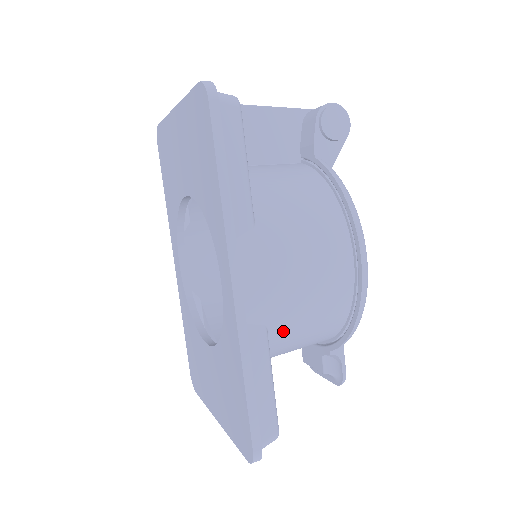
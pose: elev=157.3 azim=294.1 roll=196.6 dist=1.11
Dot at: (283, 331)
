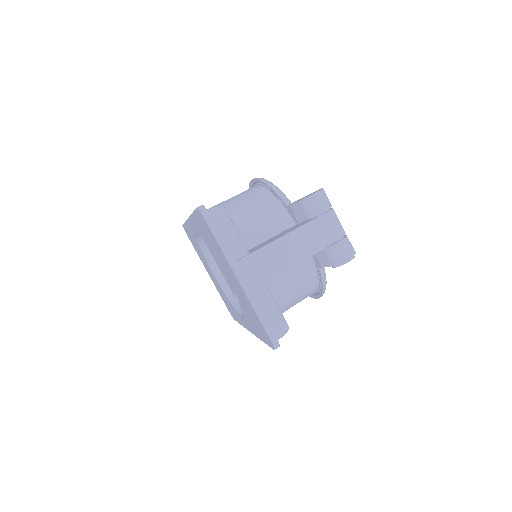
Dot at: occluded
